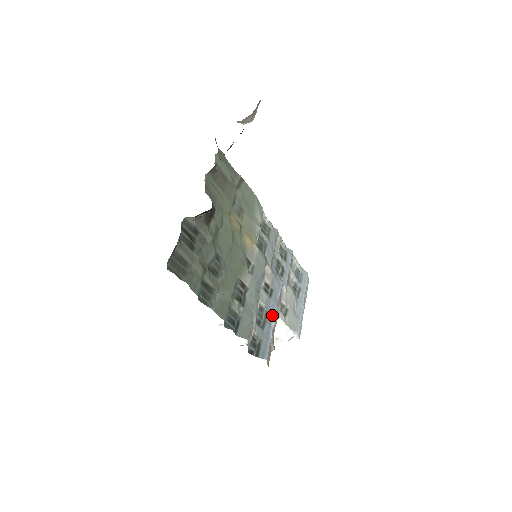
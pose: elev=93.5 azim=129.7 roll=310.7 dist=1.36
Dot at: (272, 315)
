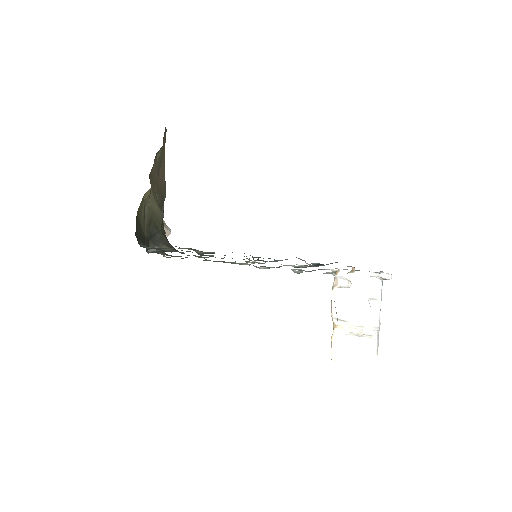
Dot at: occluded
